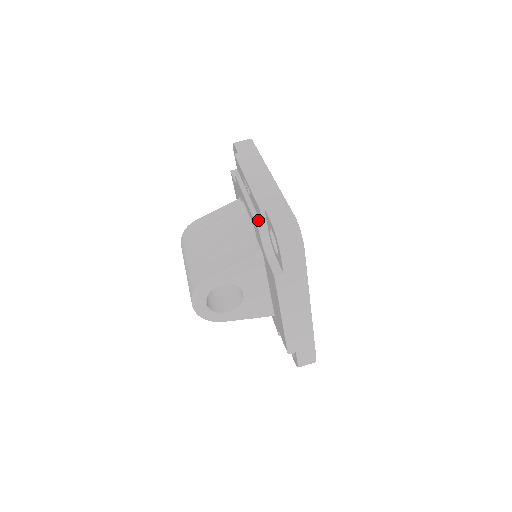
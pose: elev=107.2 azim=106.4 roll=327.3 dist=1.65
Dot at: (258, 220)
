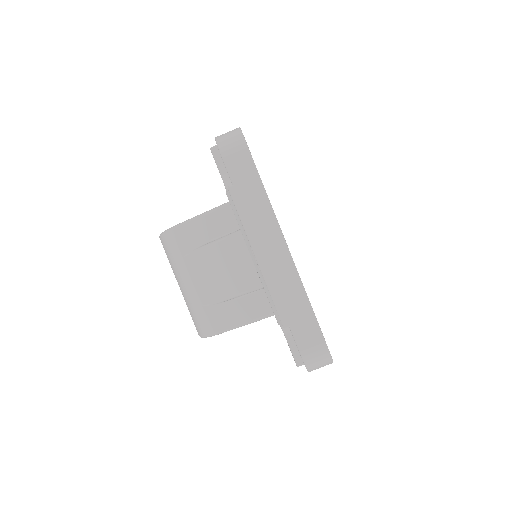
Dot at: (275, 309)
